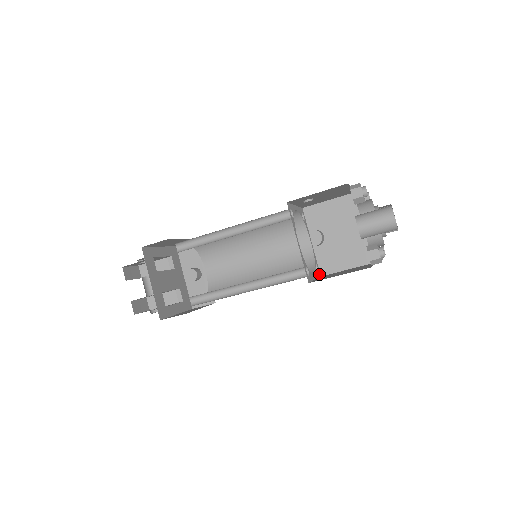
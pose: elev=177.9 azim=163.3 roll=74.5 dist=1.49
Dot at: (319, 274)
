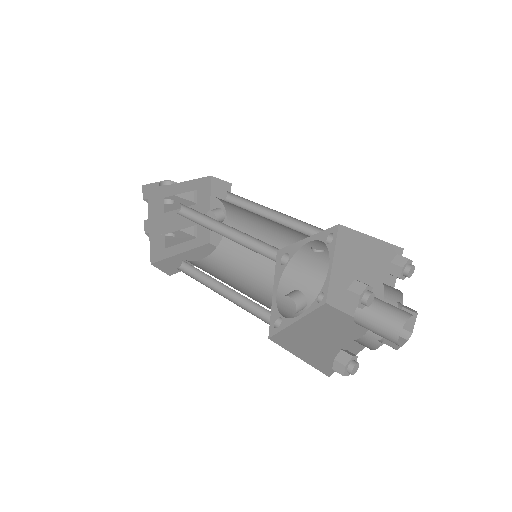
Dot at: (322, 302)
